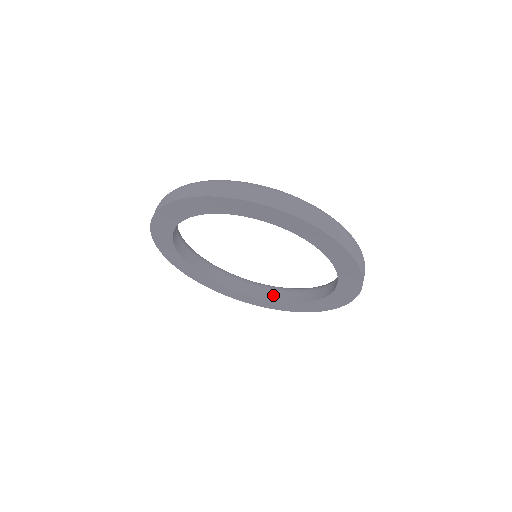
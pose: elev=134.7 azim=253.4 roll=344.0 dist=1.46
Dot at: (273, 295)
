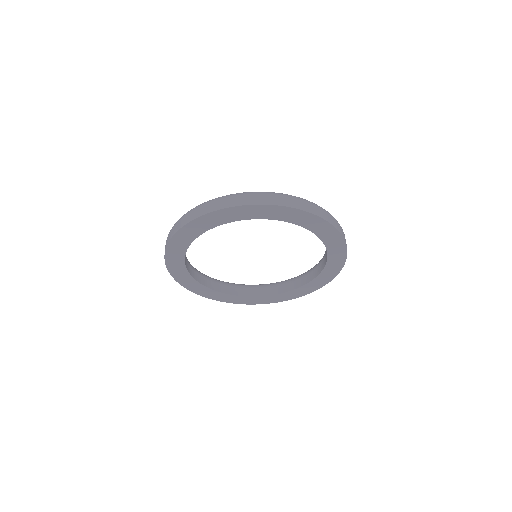
Dot at: (268, 290)
